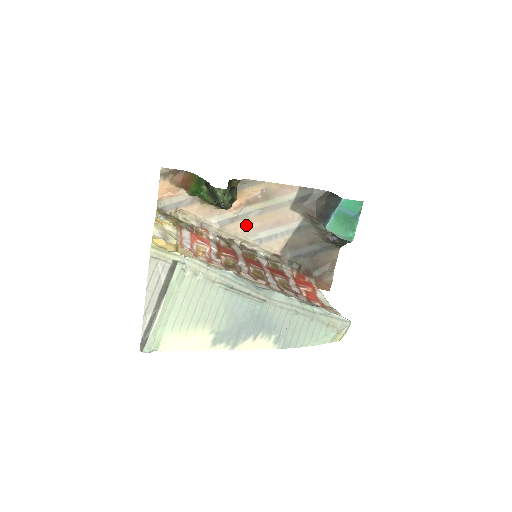
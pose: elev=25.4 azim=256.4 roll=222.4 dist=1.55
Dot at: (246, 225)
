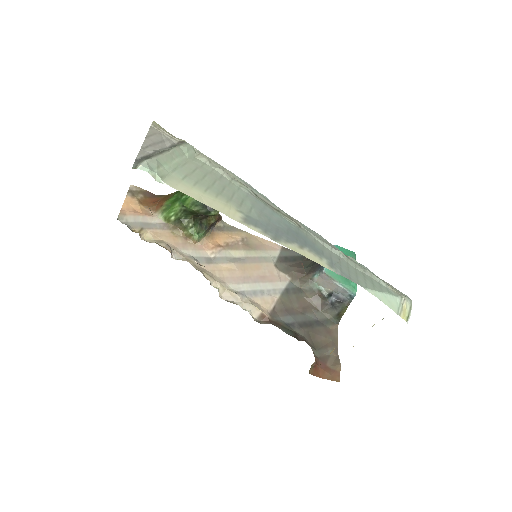
Dot at: (225, 271)
